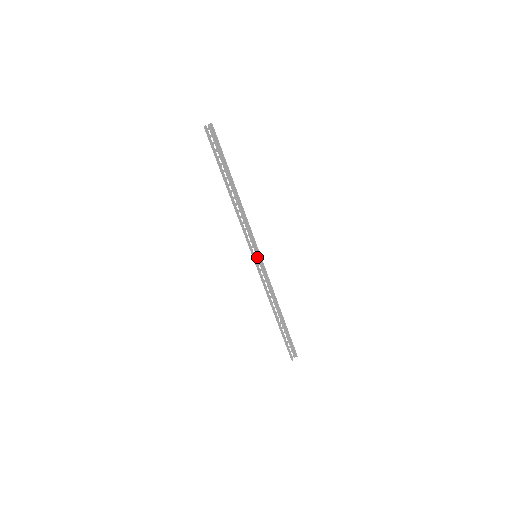
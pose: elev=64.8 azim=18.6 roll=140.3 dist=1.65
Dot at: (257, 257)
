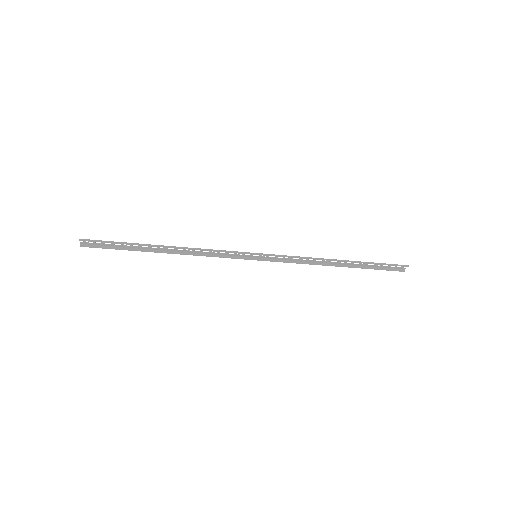
Dot at: (259, 255)
